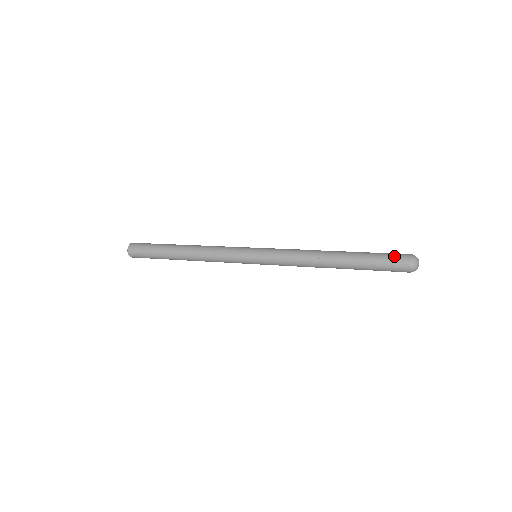
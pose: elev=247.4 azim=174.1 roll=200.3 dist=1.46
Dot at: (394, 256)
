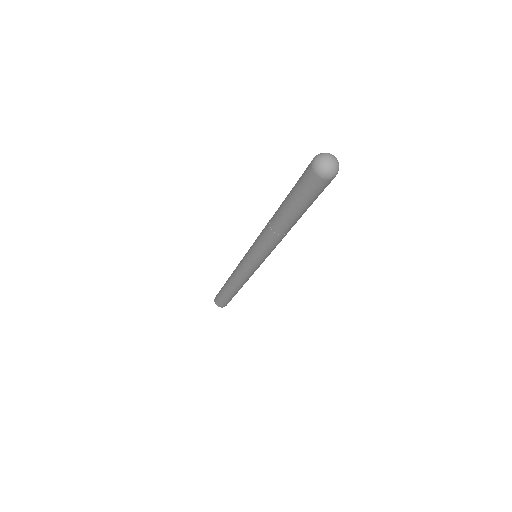
Dot at: occluded
